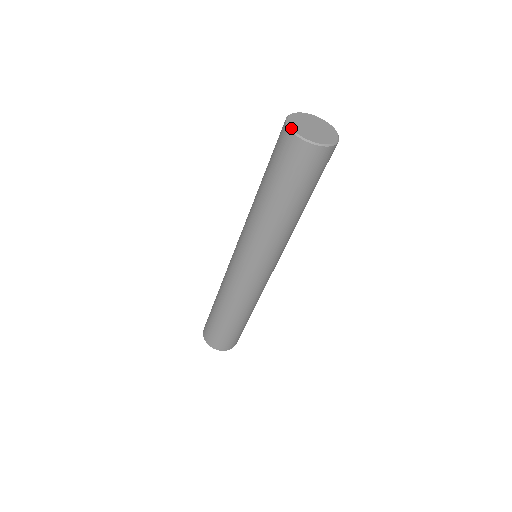
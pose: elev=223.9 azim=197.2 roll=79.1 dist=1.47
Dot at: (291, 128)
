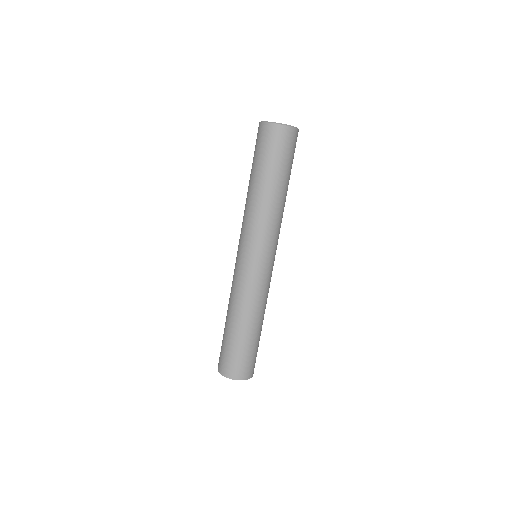
Dot at: occluded
